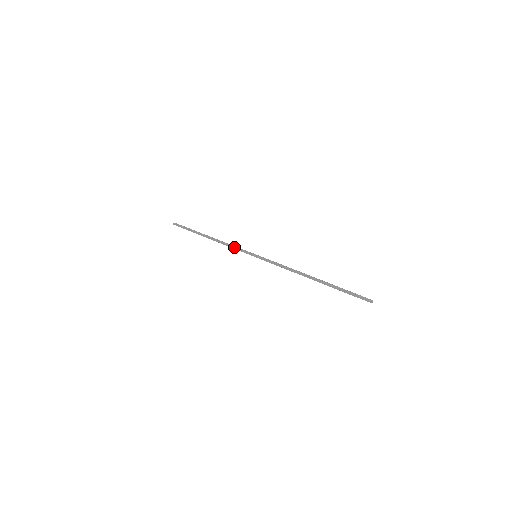
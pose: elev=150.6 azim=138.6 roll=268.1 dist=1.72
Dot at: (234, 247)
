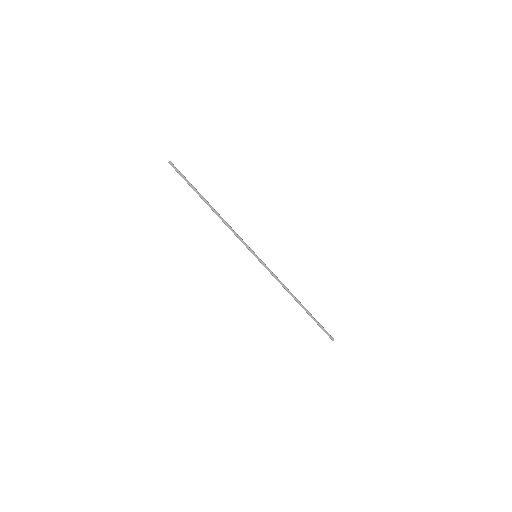
Dot at: (238, 235)
